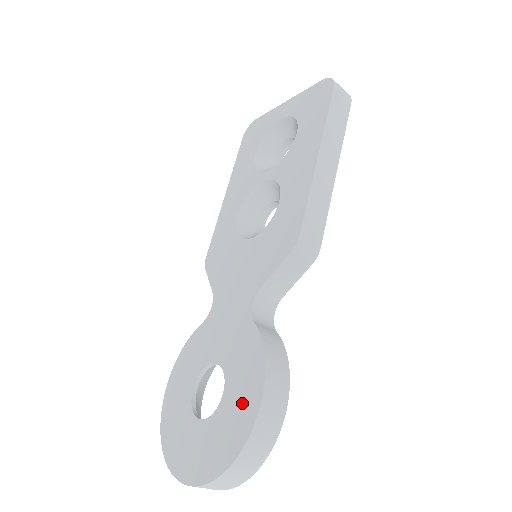
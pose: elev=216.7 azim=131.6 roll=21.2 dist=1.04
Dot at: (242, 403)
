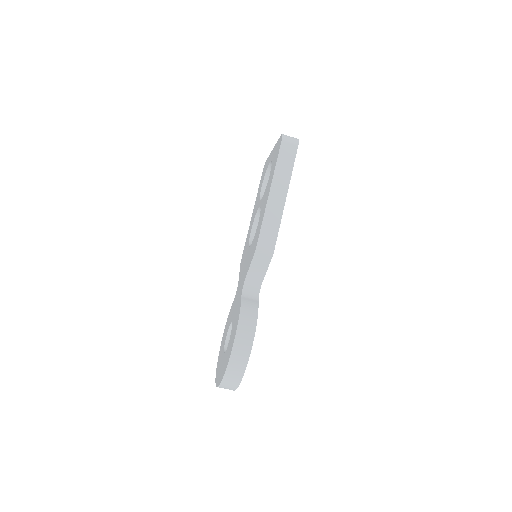
Dot at: (231, 342)
